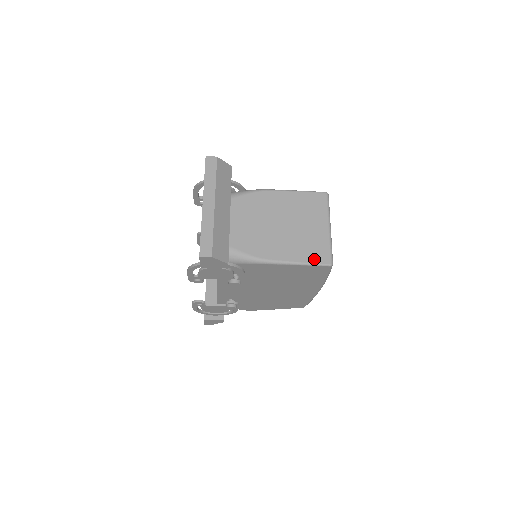
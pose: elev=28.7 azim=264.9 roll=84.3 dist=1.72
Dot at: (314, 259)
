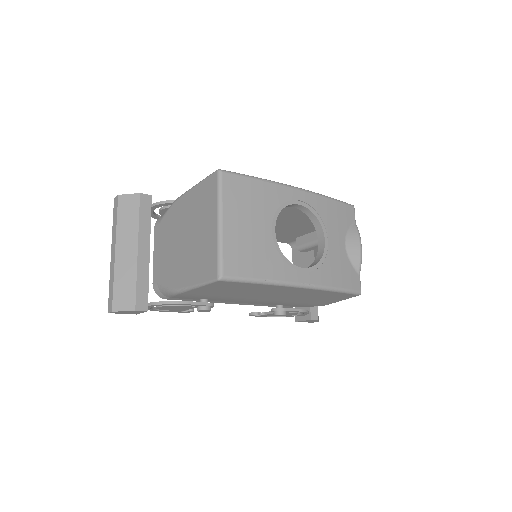
Dot at: (205, 276)
